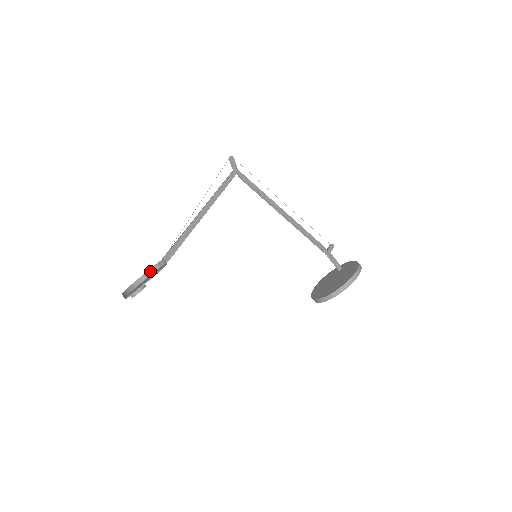
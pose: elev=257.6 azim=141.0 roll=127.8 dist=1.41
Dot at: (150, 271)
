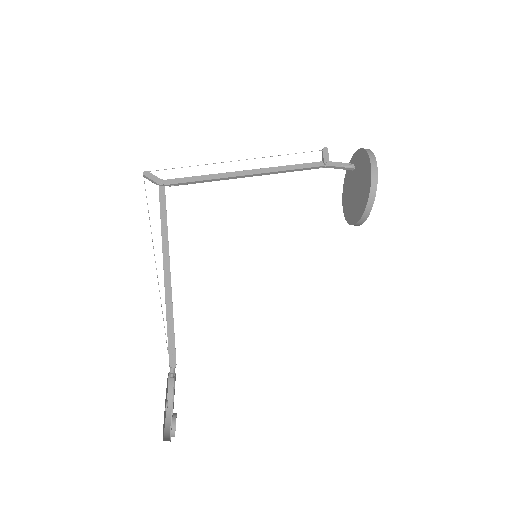
Dot at: (170, 382)
